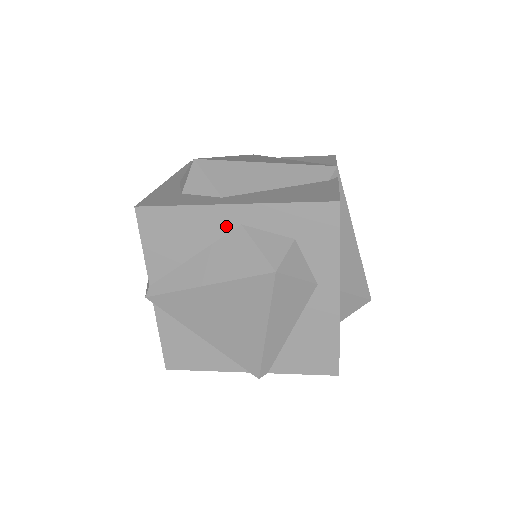
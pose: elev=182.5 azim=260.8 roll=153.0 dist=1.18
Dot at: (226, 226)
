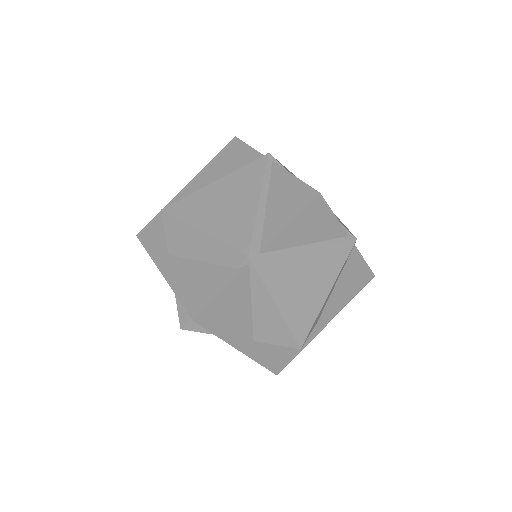
Dot at: occluded
